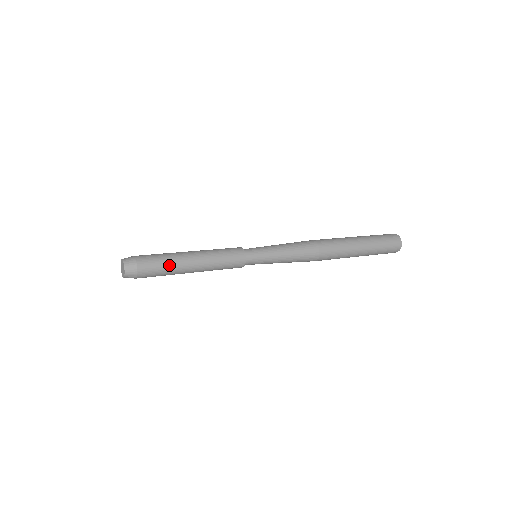
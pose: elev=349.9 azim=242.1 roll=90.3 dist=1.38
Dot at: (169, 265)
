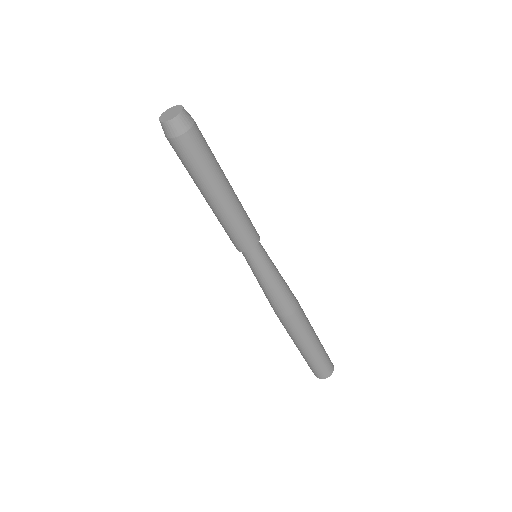
Dot at: (215, 160)
